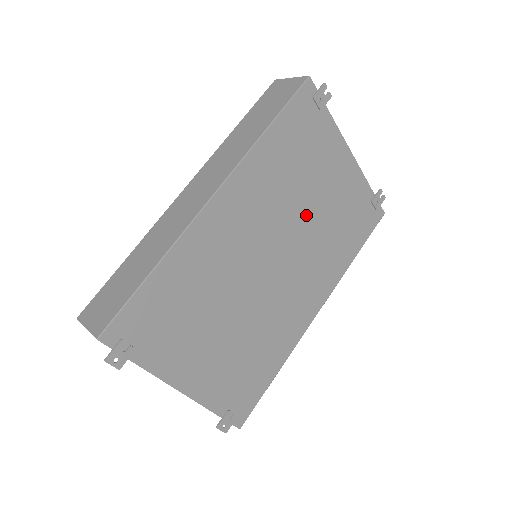
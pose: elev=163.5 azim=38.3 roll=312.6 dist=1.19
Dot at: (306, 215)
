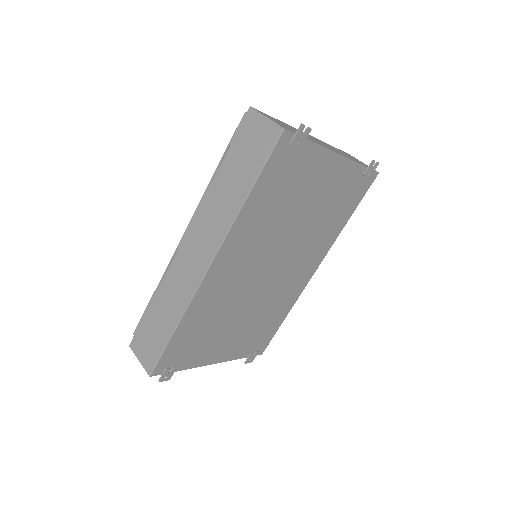
Dot at: (296, 225)
